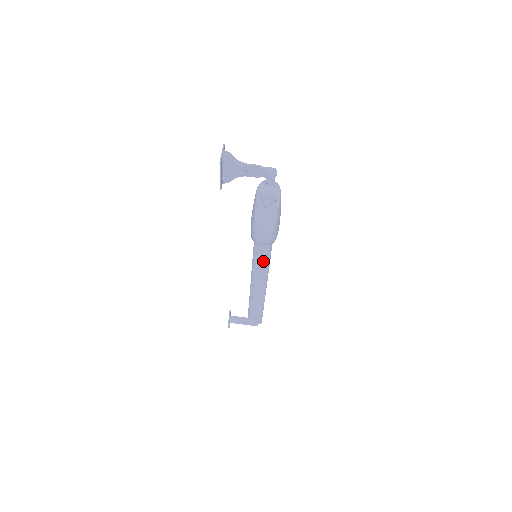
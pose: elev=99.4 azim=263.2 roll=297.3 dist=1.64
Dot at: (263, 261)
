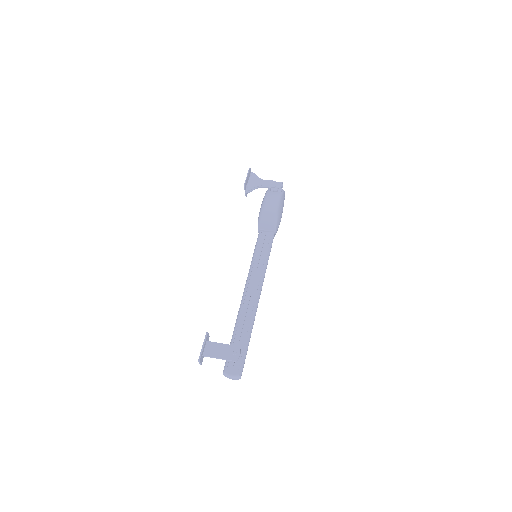
Dot at: (262, 257)
